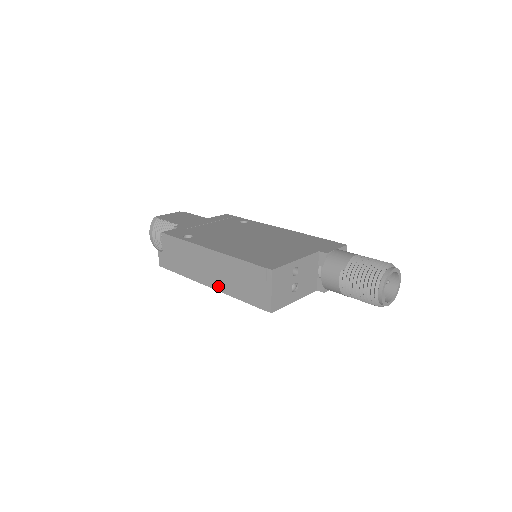
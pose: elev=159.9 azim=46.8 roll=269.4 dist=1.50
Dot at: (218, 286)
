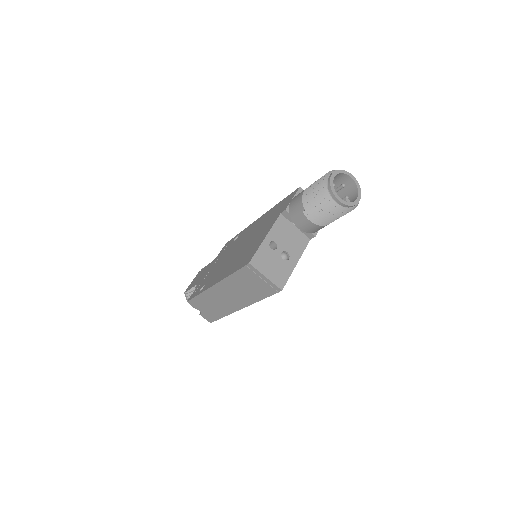
Dot at: (244, 304)
